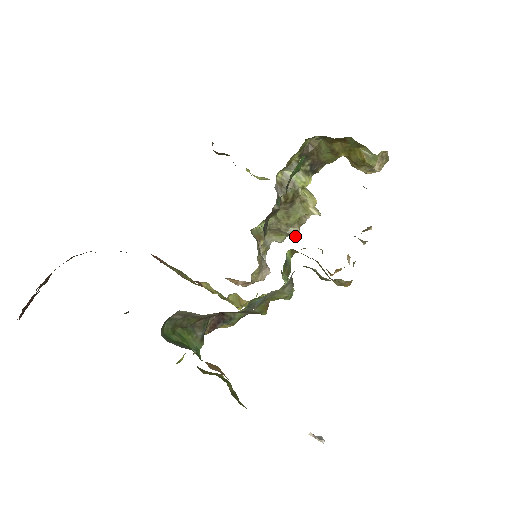
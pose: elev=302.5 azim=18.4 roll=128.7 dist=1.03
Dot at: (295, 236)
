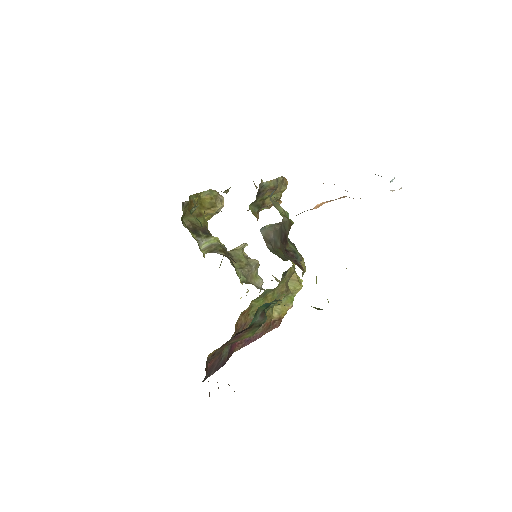
Dot at: (258, 262)
